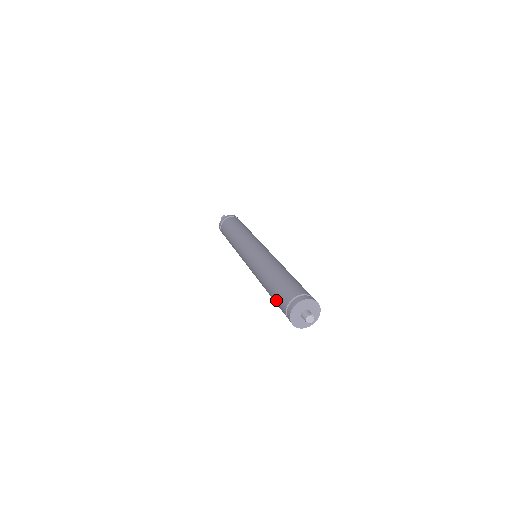
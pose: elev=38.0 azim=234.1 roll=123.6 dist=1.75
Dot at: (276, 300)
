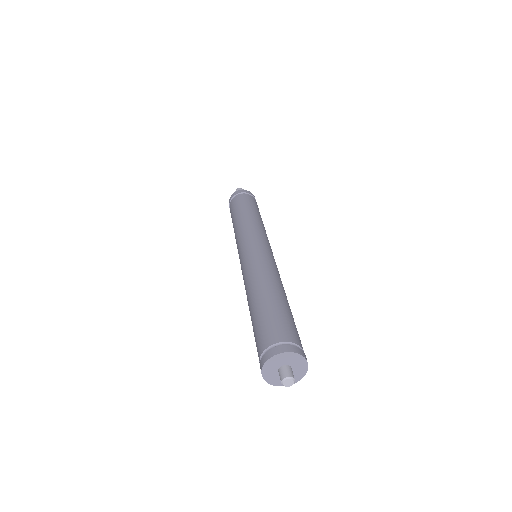
Dot at: (255, 341)
